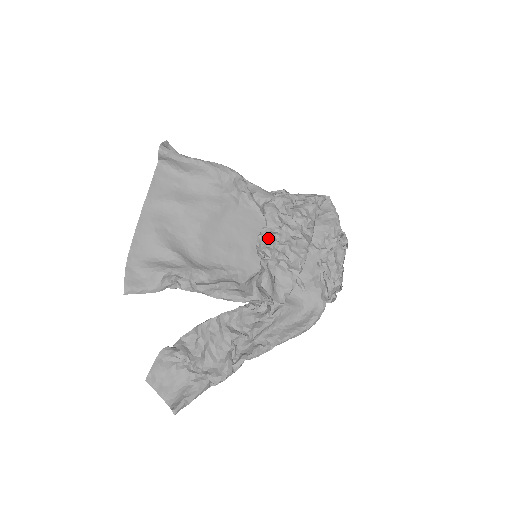
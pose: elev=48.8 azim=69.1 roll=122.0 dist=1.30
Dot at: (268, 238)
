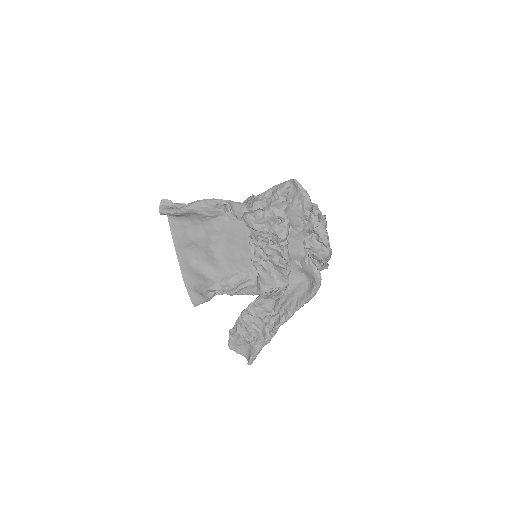
Dot at: (256, 243)
